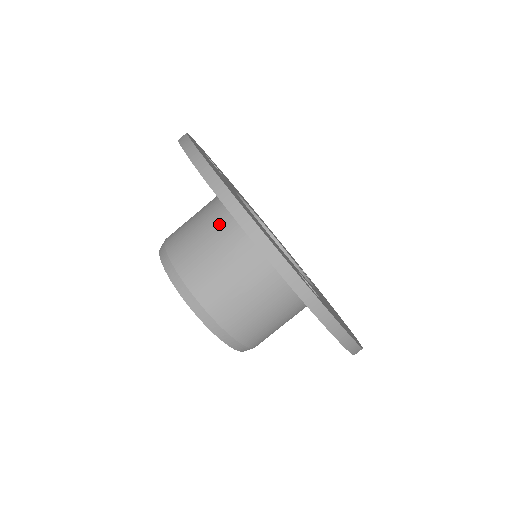
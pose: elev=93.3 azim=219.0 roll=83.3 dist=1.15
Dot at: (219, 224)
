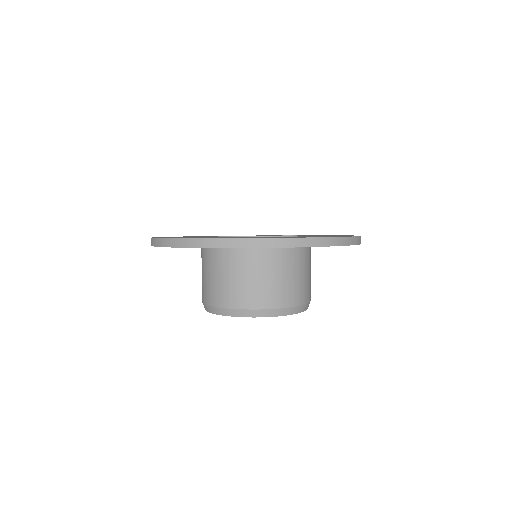
Dot at: (223, 262)
